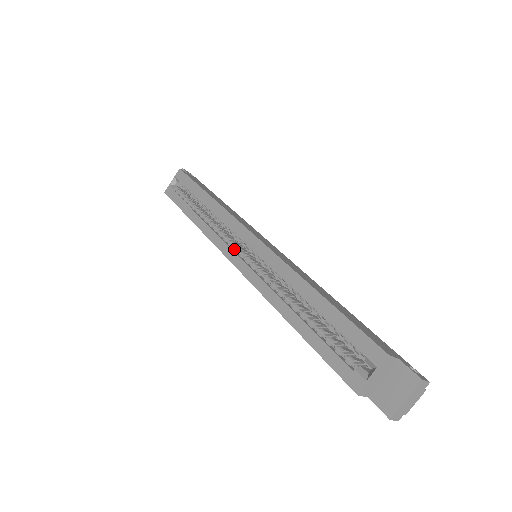
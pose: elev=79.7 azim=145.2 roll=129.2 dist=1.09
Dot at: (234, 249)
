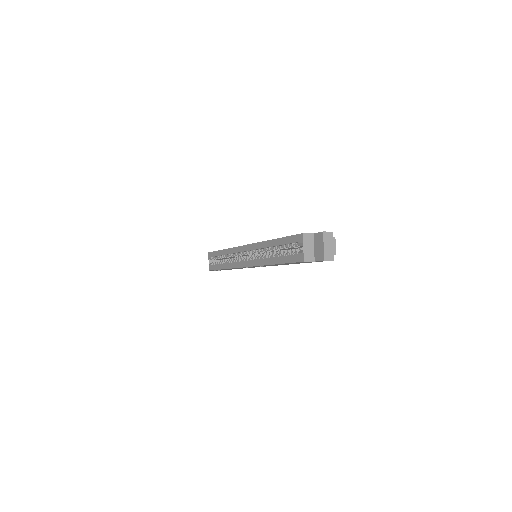
Dot at: (243, 261)
